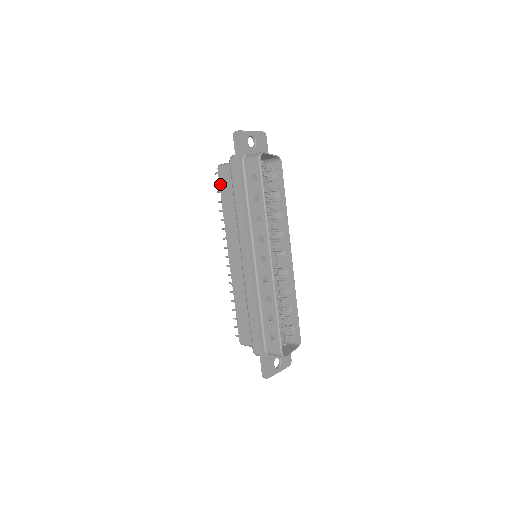
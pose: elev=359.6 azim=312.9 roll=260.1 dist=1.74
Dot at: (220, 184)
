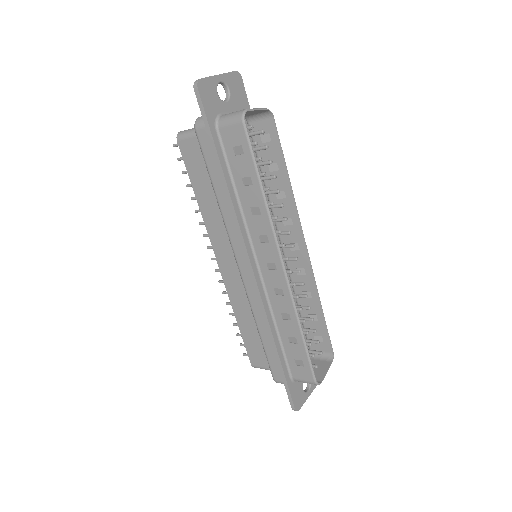
Dot at: (185, 162)
